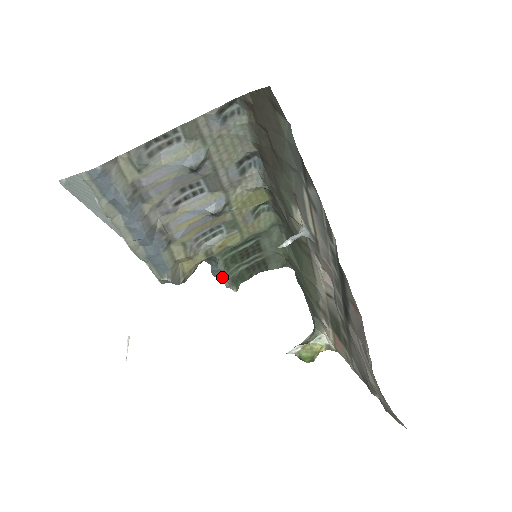
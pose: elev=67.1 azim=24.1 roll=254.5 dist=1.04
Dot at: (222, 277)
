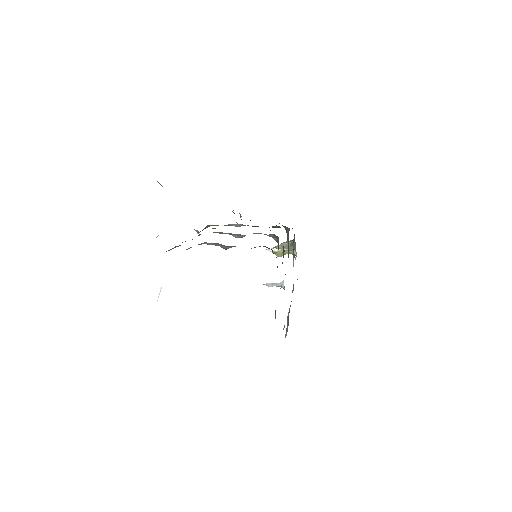
Dot at: occluded
